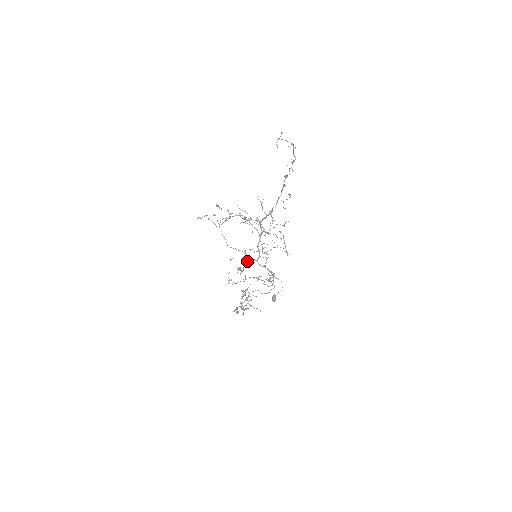
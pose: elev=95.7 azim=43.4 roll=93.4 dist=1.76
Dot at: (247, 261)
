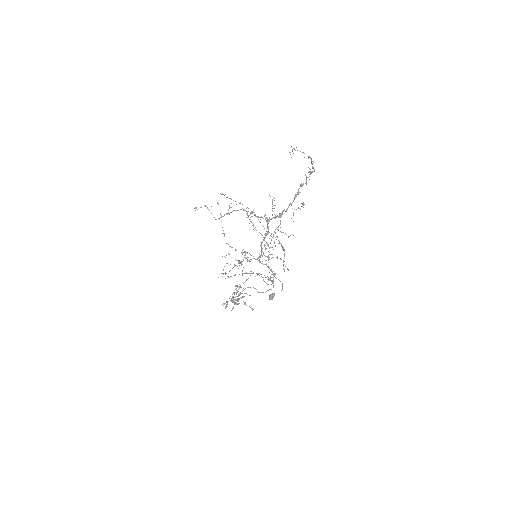
Dot at: occluded
